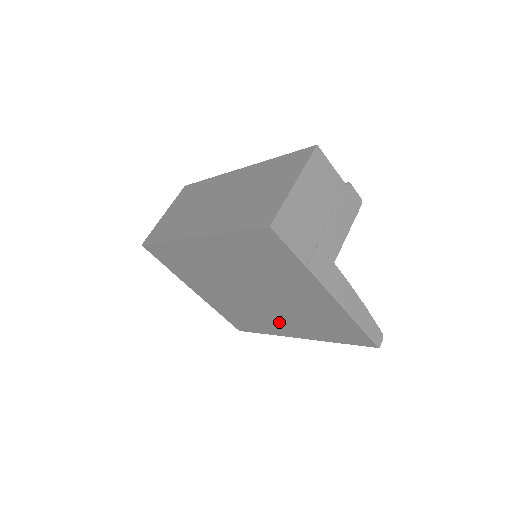
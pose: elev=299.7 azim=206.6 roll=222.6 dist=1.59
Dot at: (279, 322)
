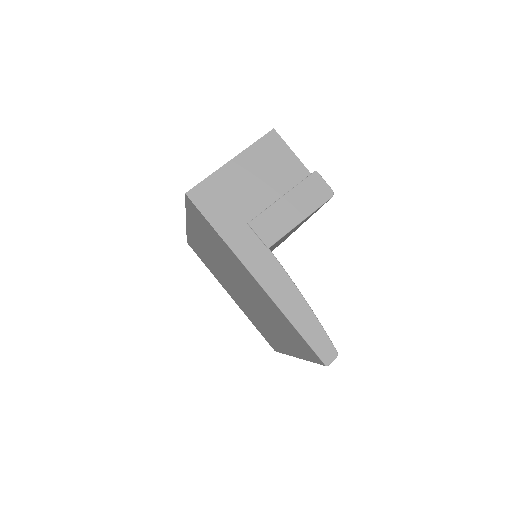
Dot at: (274, 332)
